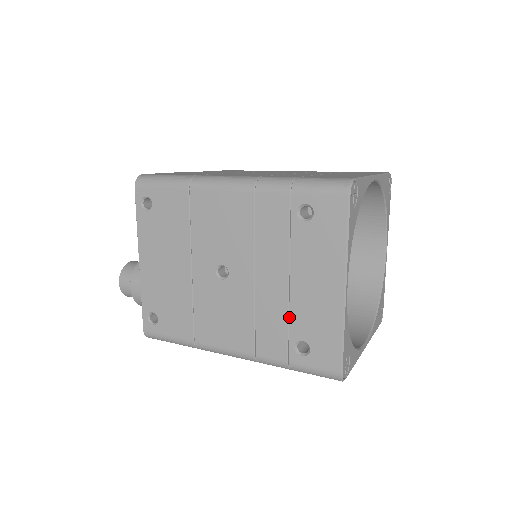
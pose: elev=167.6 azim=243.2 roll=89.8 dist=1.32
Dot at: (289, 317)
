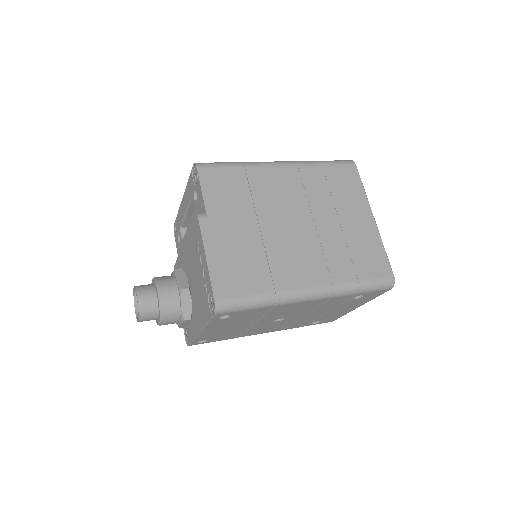
Dot at: (316, 319)
